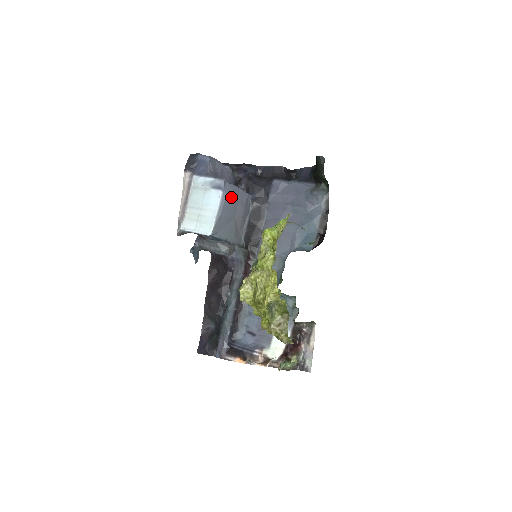
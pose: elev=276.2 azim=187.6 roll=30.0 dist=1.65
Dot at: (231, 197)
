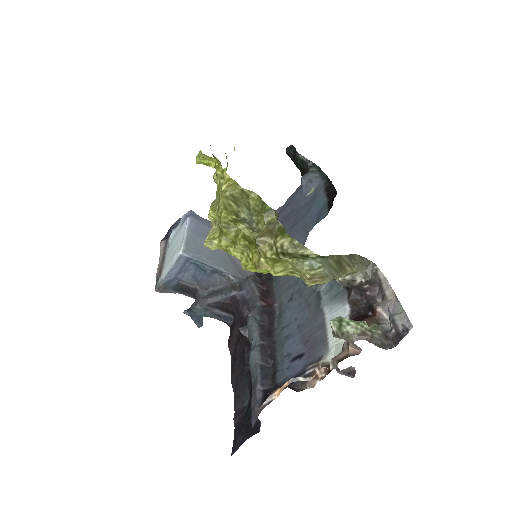
Dot at: (207, 226)
